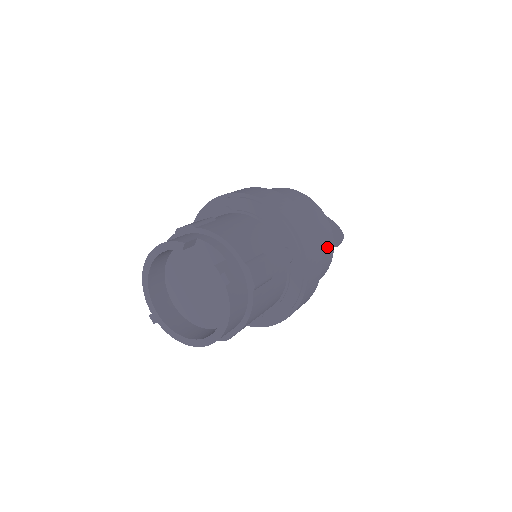
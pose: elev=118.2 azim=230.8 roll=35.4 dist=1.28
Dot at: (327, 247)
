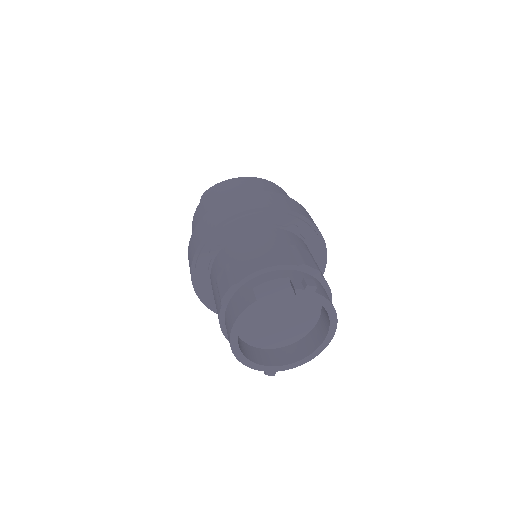
Dot at: occluded
